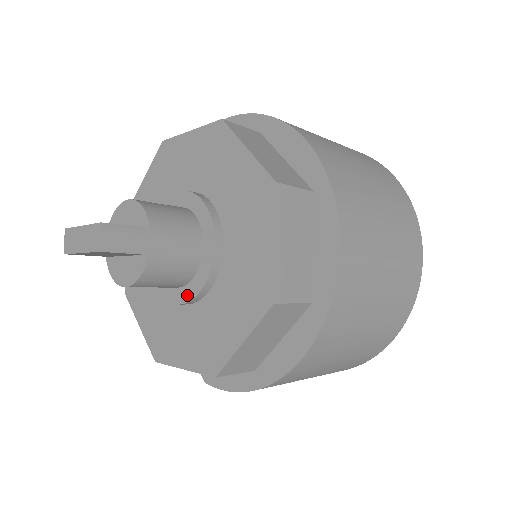
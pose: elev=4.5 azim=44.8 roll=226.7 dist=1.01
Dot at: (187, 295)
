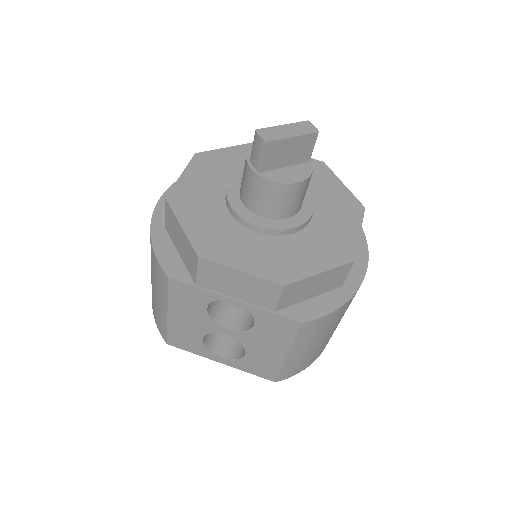
Dot at: (302, 218)
